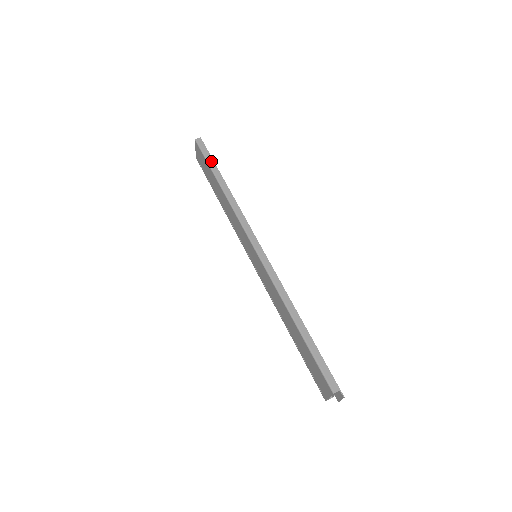
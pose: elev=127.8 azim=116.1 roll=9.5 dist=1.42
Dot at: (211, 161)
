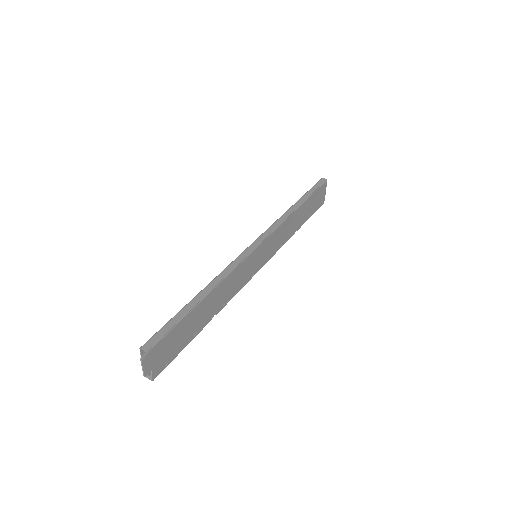
Dot at: (312, 191)
